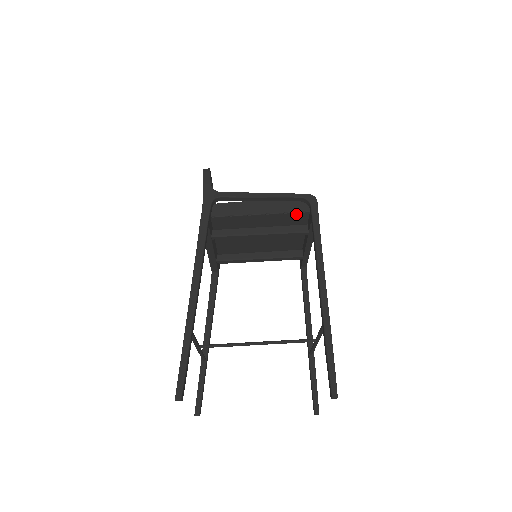
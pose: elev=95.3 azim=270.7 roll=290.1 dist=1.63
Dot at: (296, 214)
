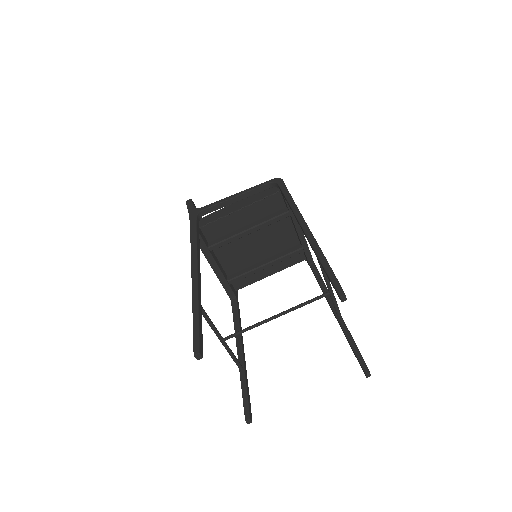
Dot at: (270, 198)
